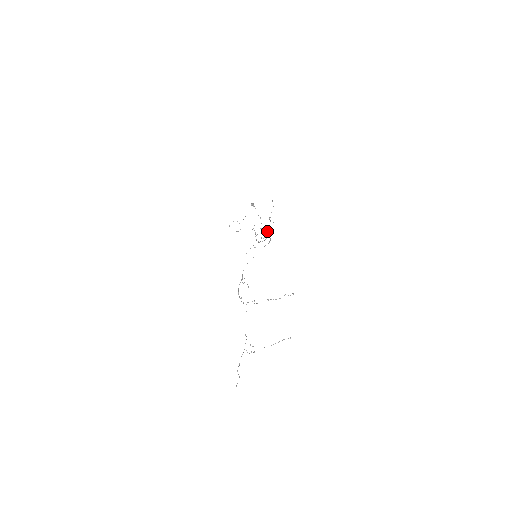
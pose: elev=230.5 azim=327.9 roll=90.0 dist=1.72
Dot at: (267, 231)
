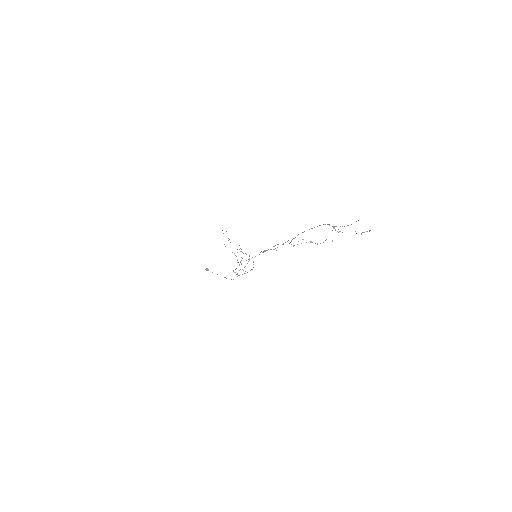
Dot at: occluded
